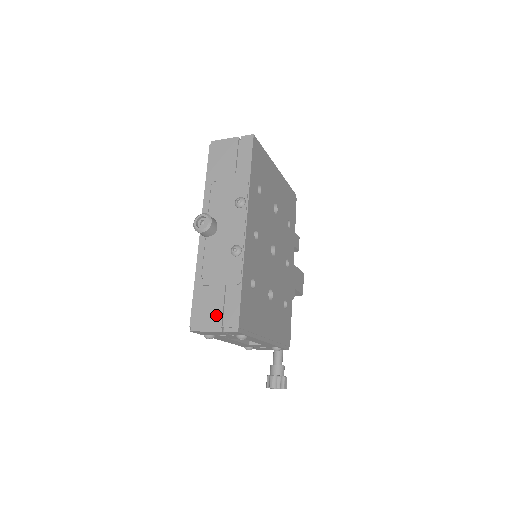
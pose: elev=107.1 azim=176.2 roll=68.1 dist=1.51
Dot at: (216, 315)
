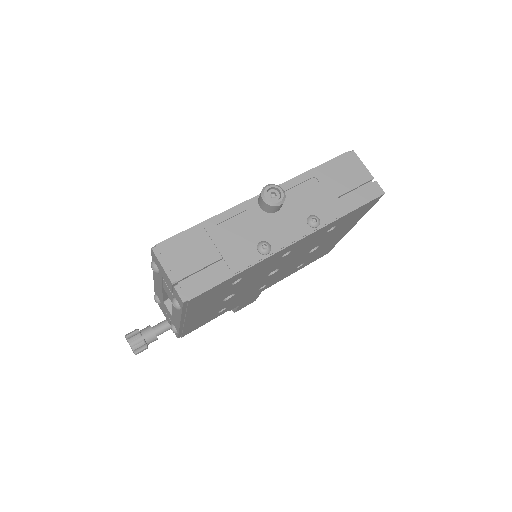
Dot at: (186, 267)
